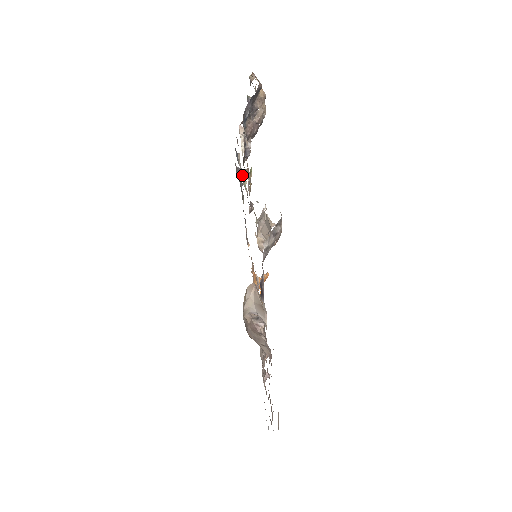
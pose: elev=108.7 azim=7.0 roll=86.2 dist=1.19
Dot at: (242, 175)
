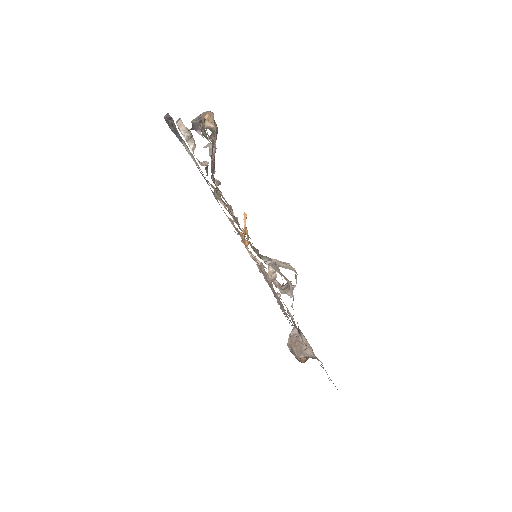
Dot at: (195, 160)
